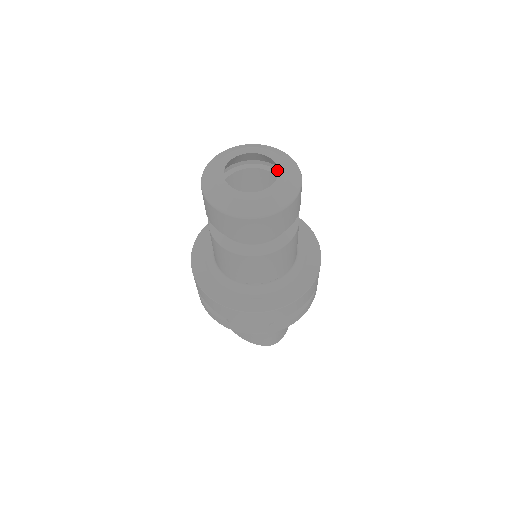
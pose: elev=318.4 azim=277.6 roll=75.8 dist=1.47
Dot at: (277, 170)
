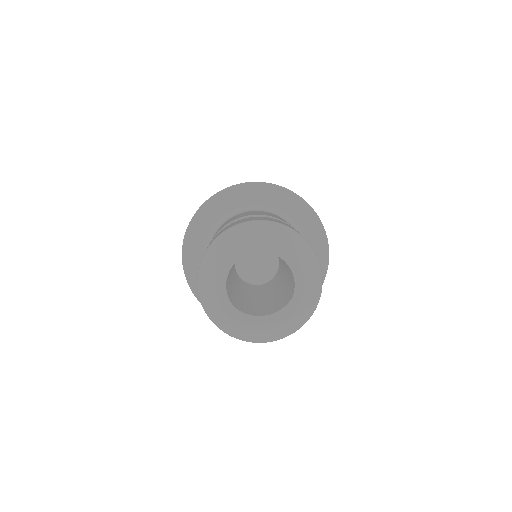
Dot at: occluded
